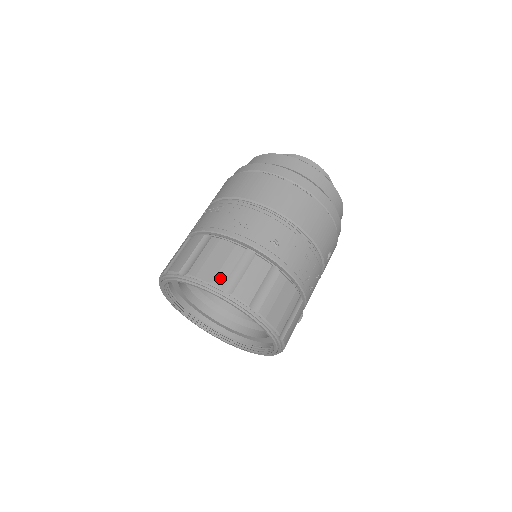
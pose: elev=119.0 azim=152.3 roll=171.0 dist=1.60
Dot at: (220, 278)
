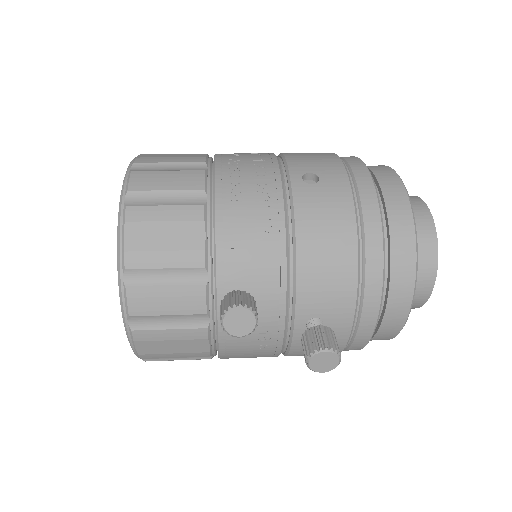
Dot at: occluded
